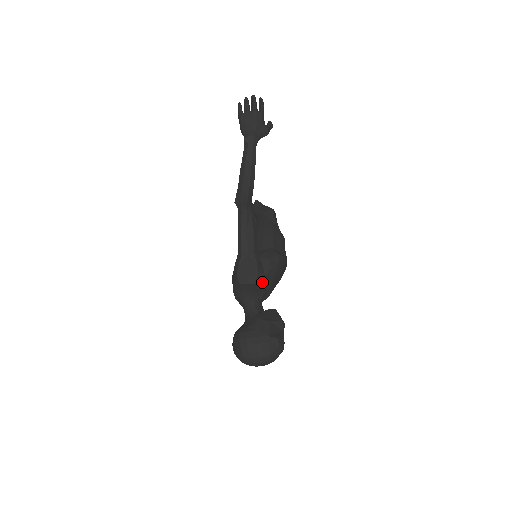
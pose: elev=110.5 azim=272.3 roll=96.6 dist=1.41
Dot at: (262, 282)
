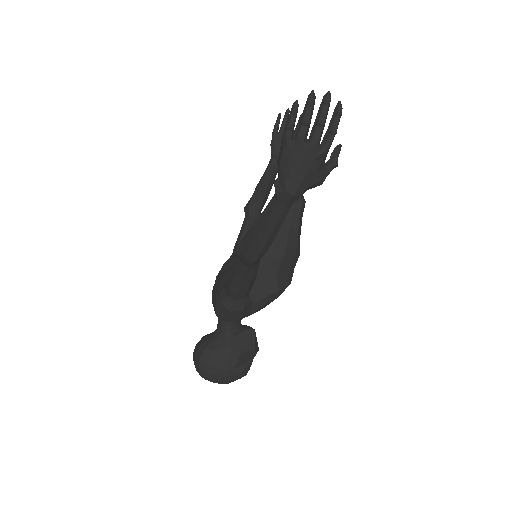
Dot at: (245, 316)
